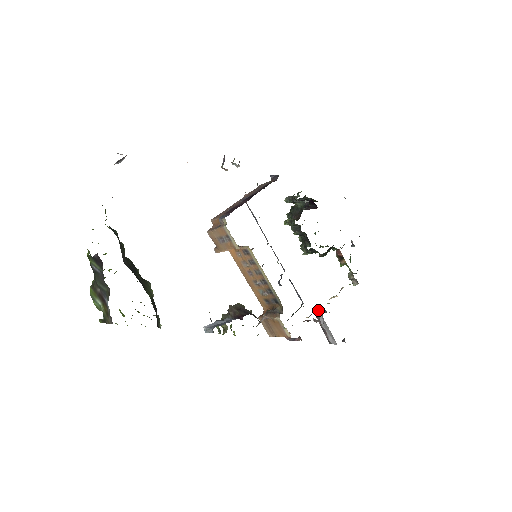
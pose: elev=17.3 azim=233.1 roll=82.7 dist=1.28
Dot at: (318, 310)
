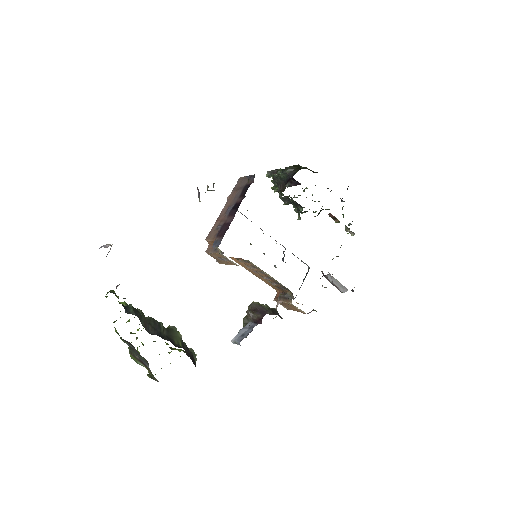
Dot at: occluded
